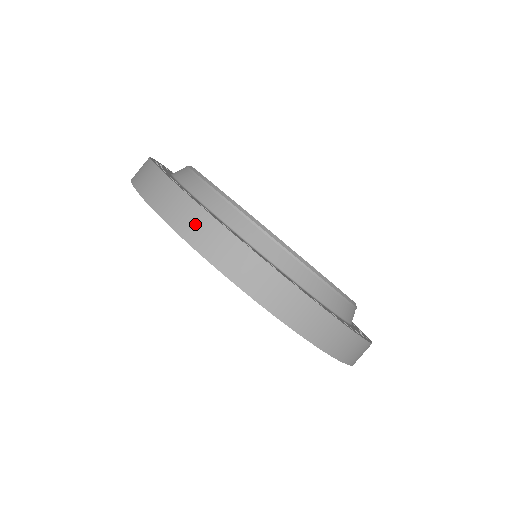
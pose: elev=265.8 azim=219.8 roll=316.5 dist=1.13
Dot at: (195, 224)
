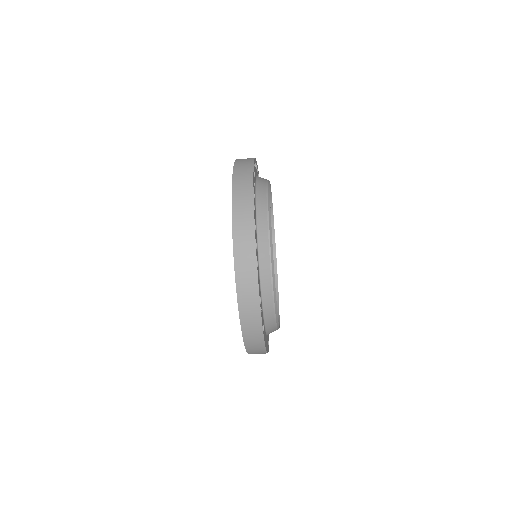
Dot at: (254, 339)
